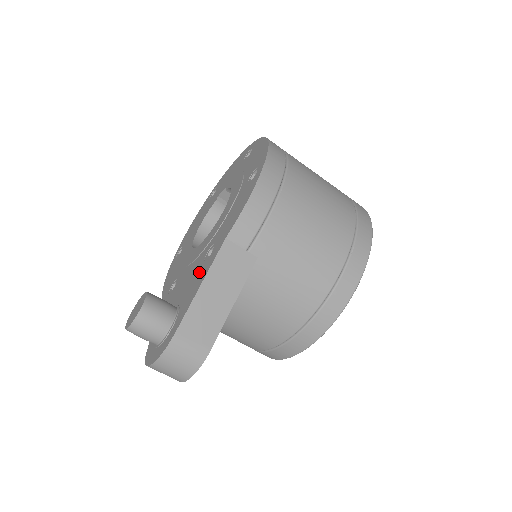
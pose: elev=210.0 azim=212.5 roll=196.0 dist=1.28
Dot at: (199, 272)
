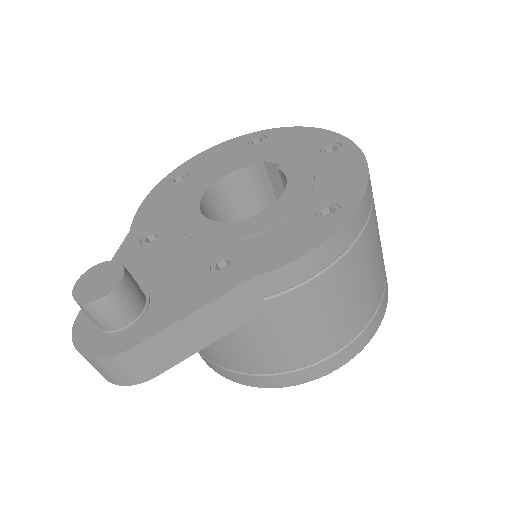
Dot at: (197, 280)
